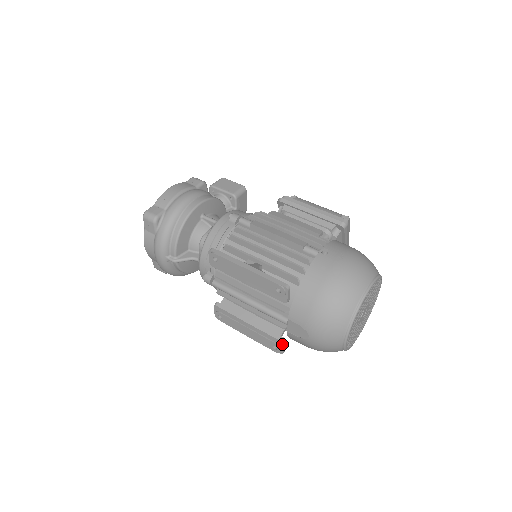
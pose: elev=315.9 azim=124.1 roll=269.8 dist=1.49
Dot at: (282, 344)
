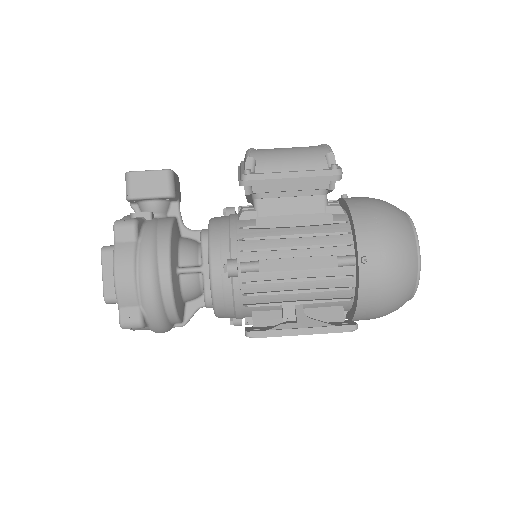
Dot at: occluded
